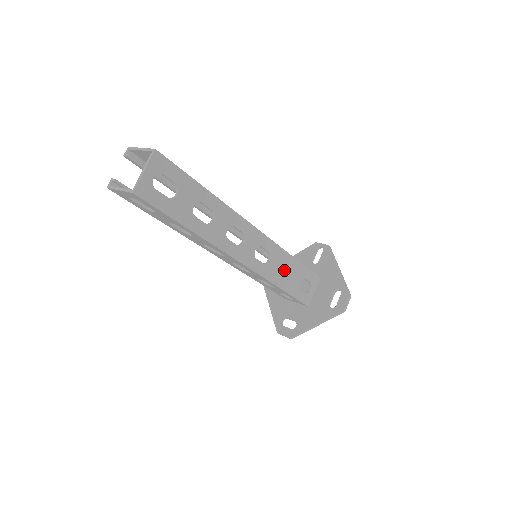
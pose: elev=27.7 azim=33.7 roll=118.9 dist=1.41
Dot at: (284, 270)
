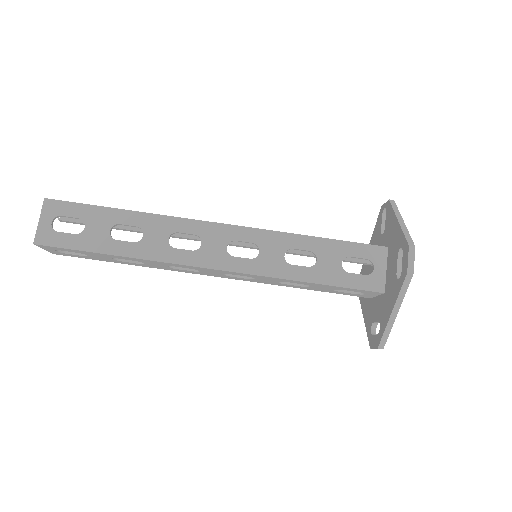
Dot at: (344, 261)
